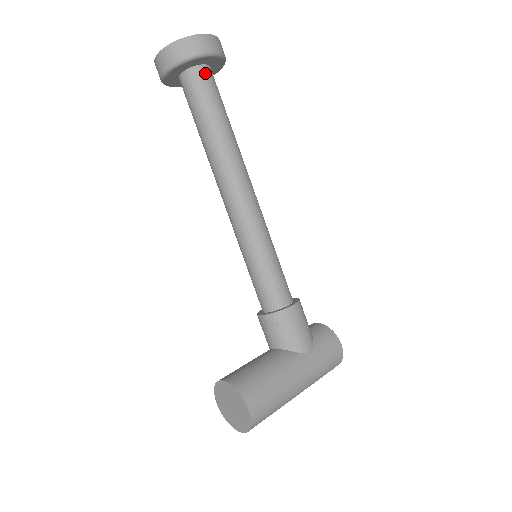
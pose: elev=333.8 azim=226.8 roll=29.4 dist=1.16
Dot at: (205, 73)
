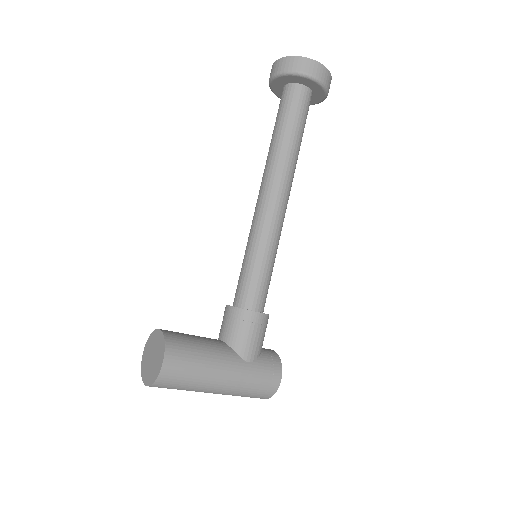
Dot at: (305, 93)
